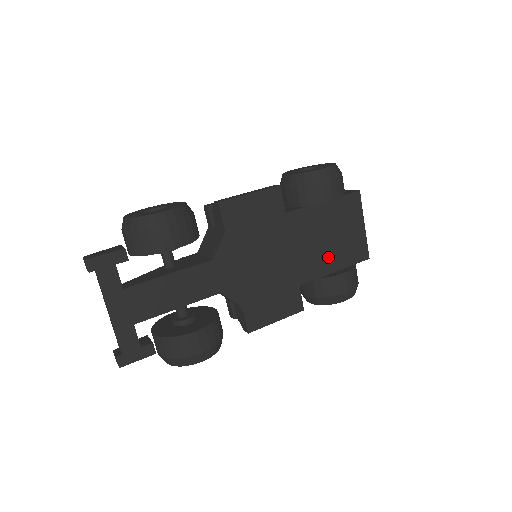
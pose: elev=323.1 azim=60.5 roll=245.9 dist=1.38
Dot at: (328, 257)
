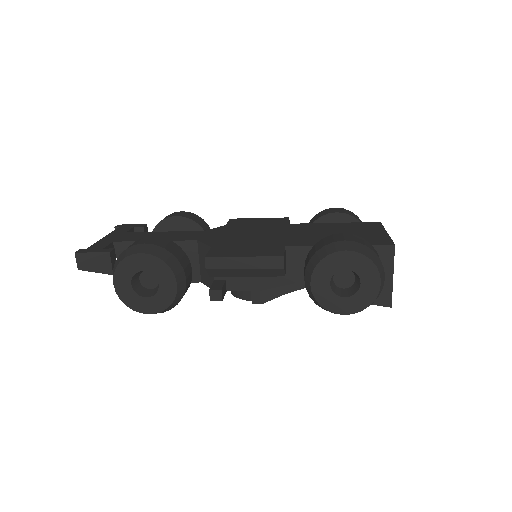
Dot at: occluded
